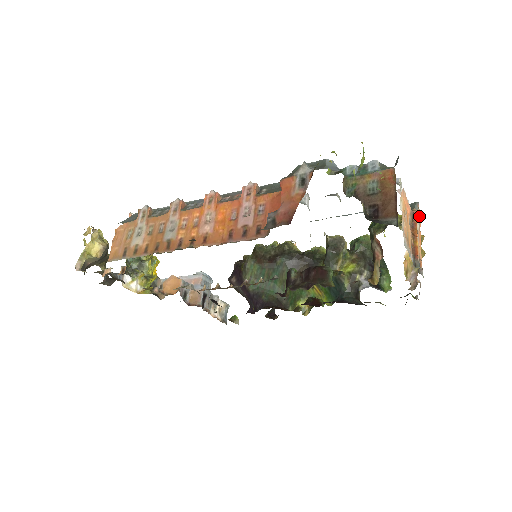
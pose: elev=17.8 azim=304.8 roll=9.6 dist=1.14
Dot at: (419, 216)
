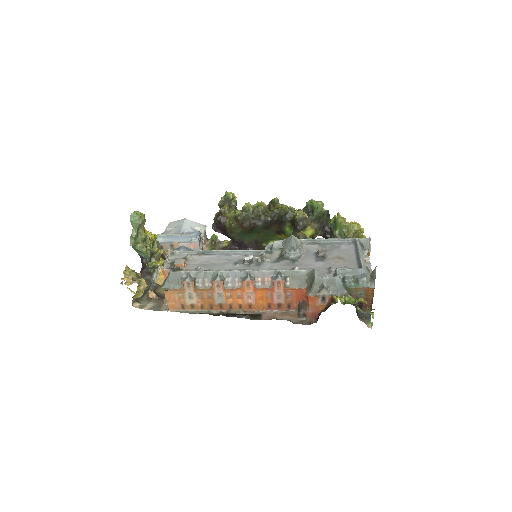
Dot at: occluded
